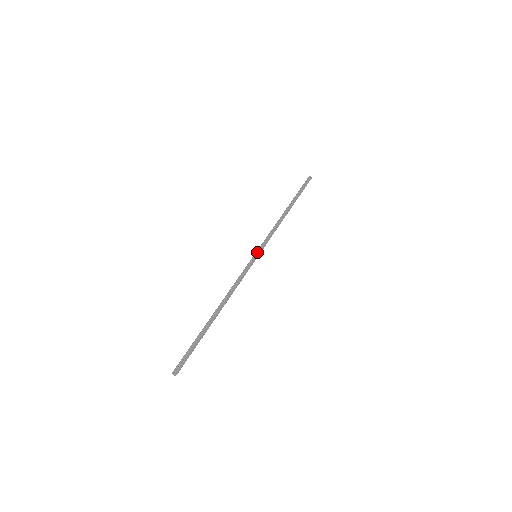
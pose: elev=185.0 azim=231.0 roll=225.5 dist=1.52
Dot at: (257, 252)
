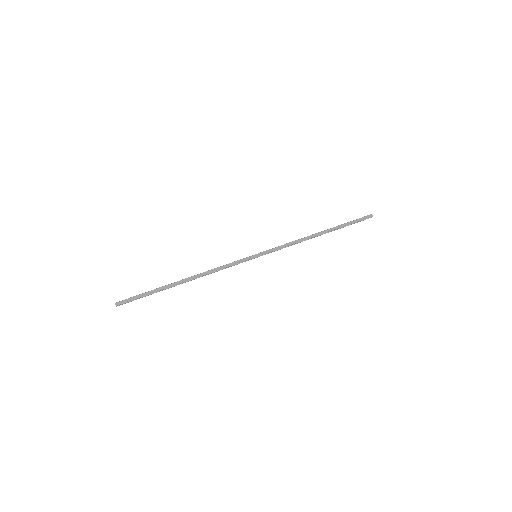
Dot at: (258, 253)
